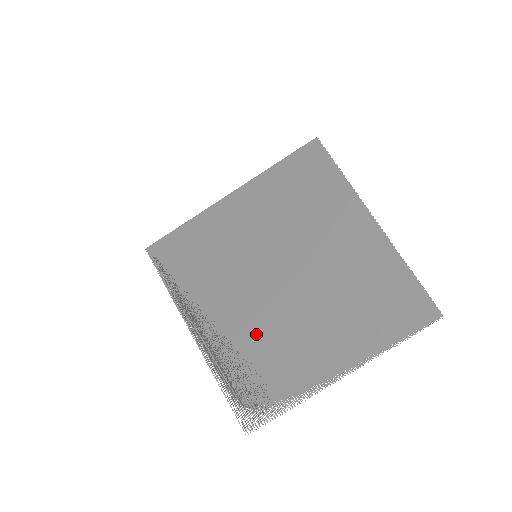
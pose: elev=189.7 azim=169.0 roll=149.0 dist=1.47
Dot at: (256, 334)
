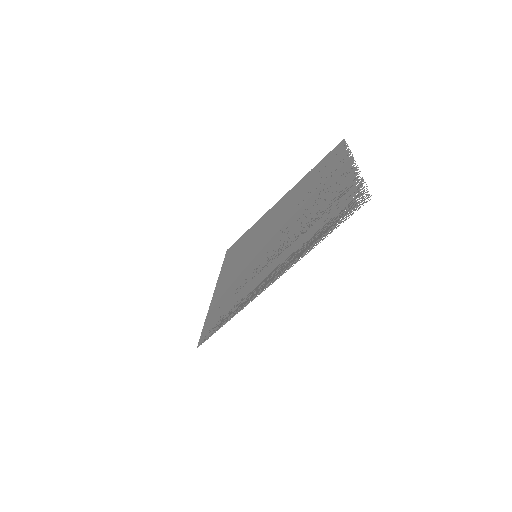
Dot at: (300, 231)
